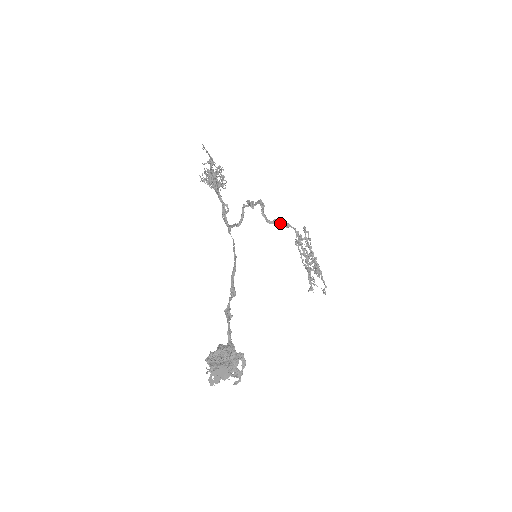
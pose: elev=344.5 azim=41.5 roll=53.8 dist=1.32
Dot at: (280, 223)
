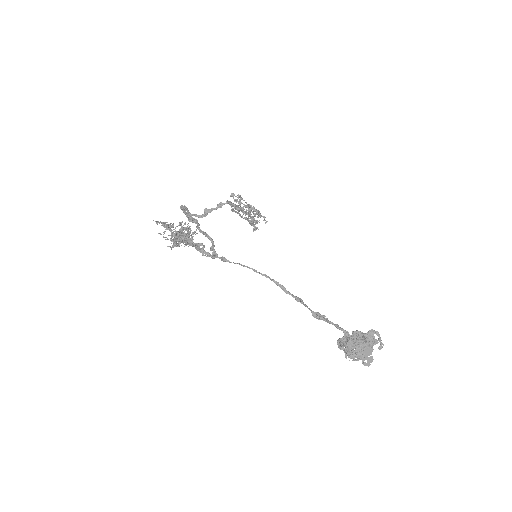
Dot at: (213, 209)
